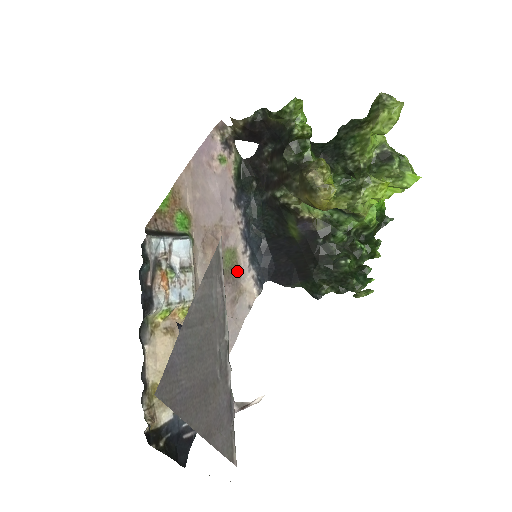
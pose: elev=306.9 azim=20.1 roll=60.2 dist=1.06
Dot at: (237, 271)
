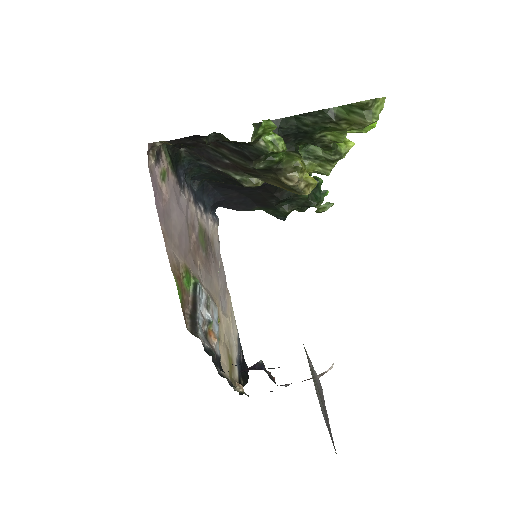
Dot at: (206, 235)
